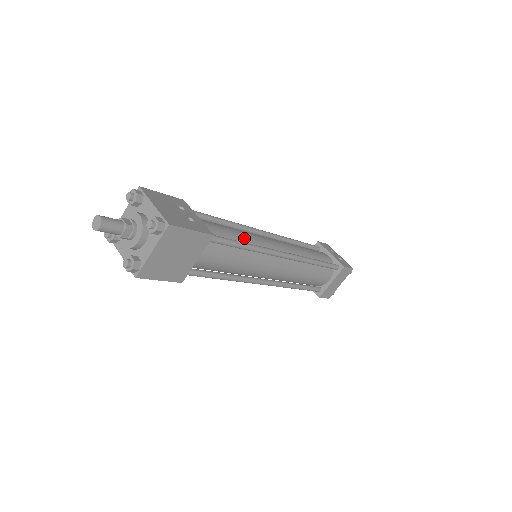
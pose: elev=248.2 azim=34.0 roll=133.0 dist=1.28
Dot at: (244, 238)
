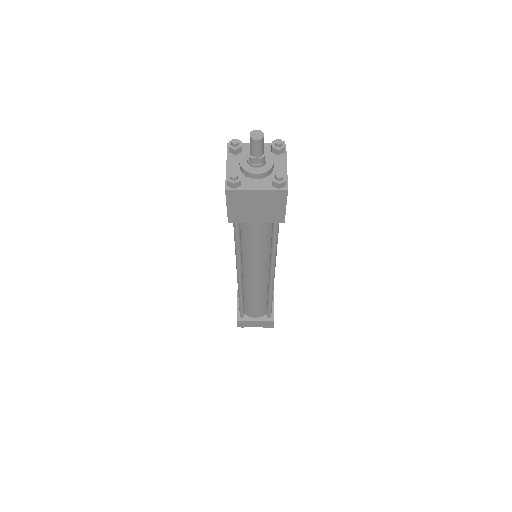
Dot at: occluded
